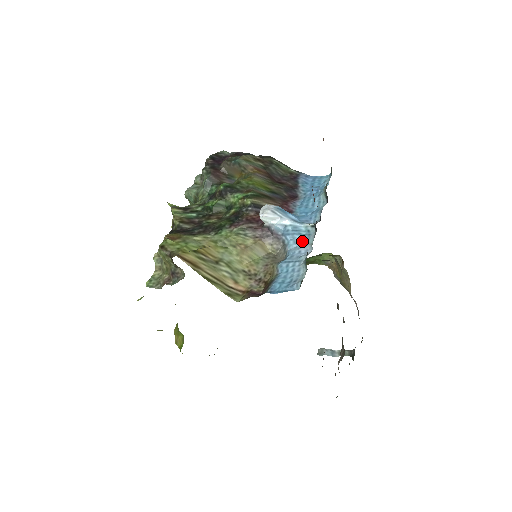
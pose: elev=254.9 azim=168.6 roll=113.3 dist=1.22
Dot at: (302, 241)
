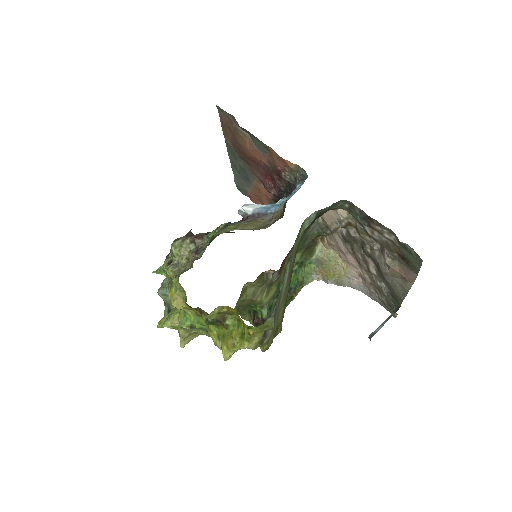
Dot at: occluded
